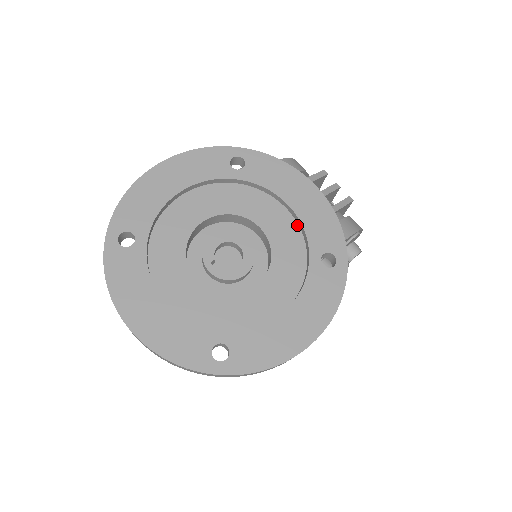
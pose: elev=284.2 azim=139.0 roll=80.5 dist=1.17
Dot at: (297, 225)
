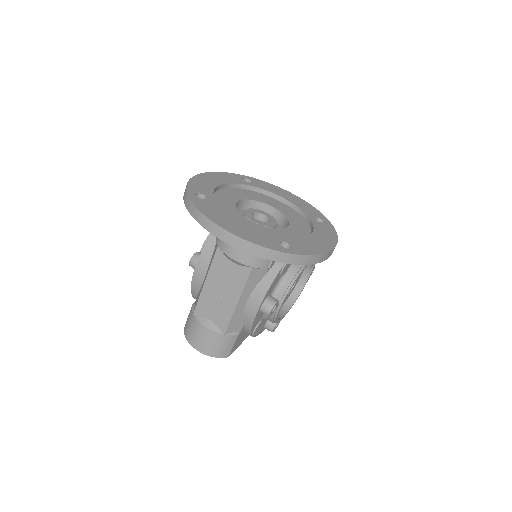
Dot at: (293, 209)
